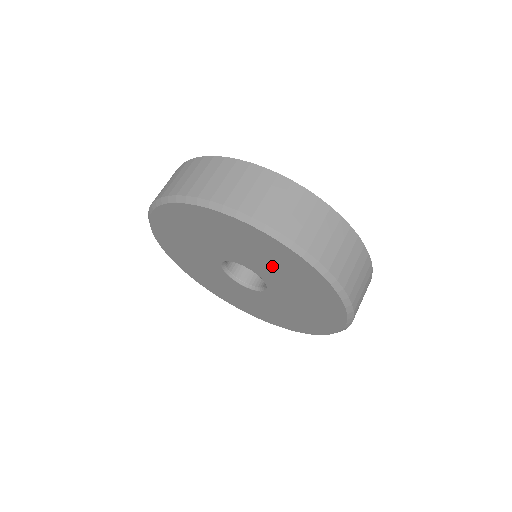
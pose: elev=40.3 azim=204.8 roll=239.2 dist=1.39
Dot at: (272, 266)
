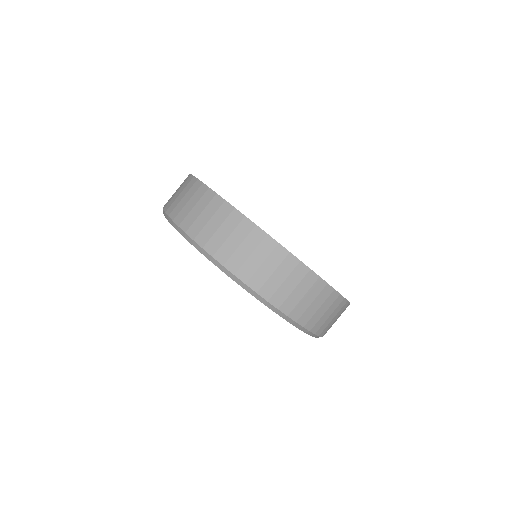
Dot at: occluded
